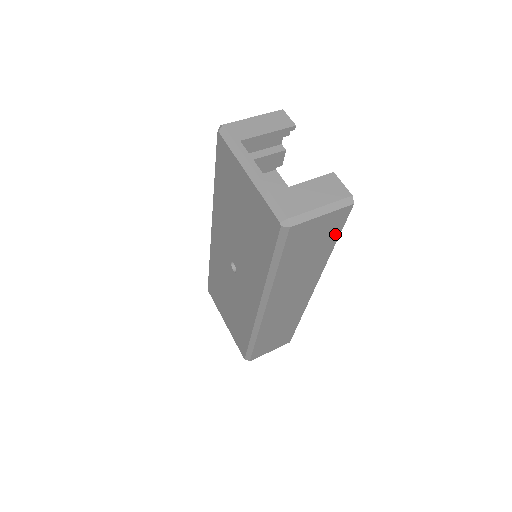
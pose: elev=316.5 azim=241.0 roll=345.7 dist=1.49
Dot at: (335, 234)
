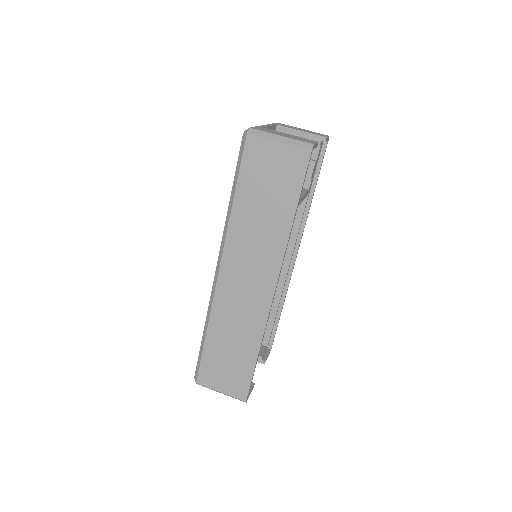
Dot at: (295, 190)
